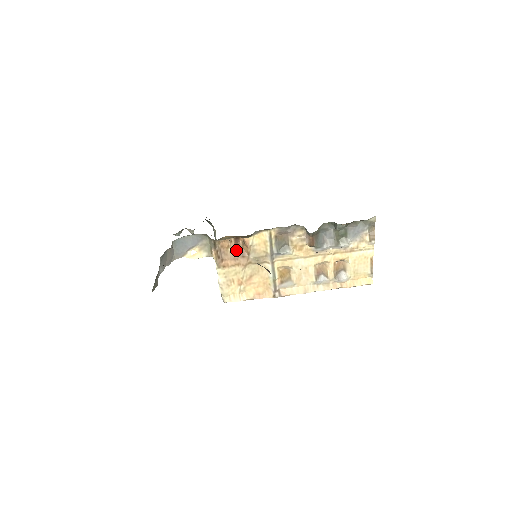
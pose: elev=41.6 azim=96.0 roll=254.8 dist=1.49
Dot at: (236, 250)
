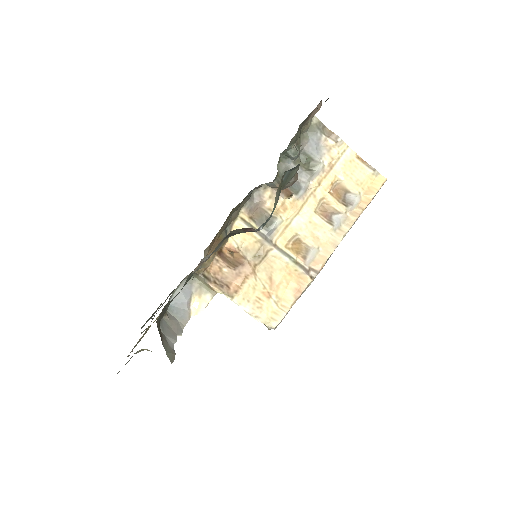
Dot at: (231, 265)
